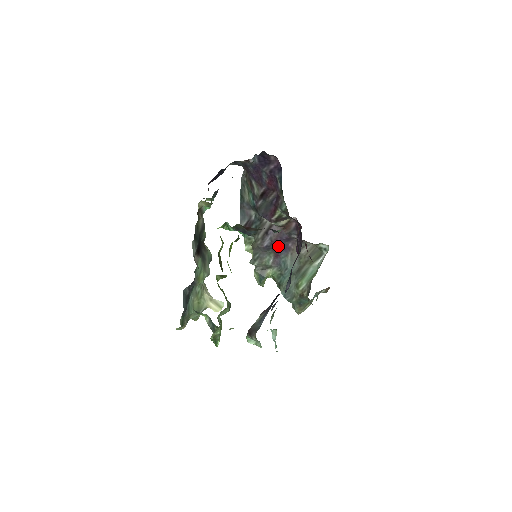
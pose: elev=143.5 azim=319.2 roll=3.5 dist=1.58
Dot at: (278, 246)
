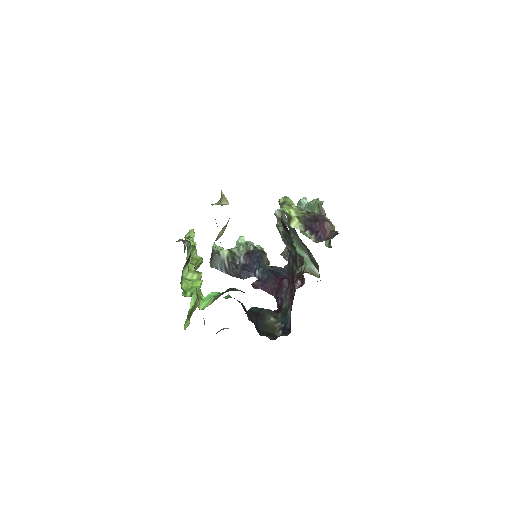
Dot at: occluded
